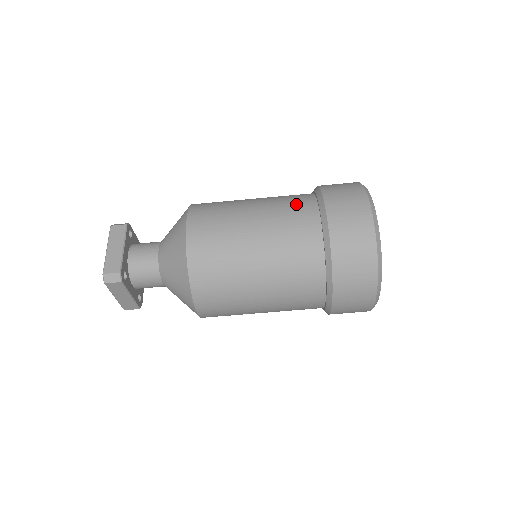
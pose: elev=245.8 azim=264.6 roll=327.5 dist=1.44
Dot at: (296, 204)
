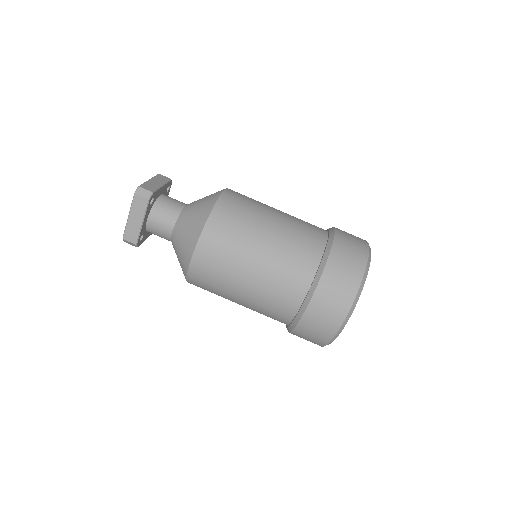
Dot at: (311, 224)
